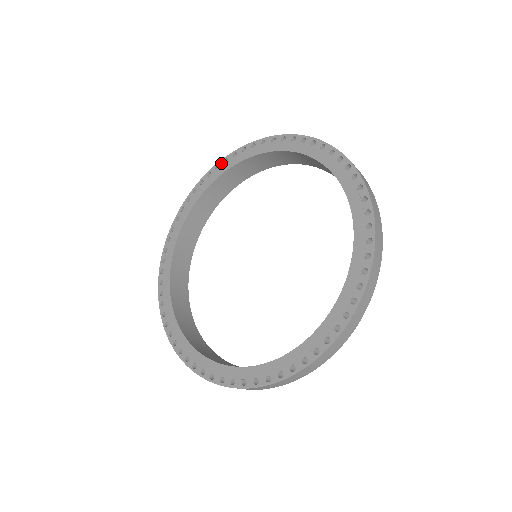
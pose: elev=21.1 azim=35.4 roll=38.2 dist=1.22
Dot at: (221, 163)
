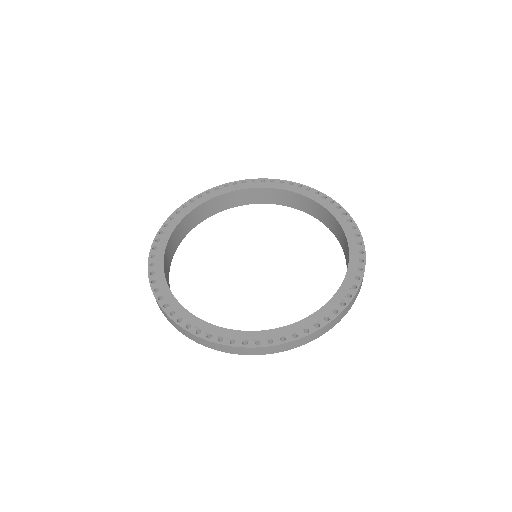
Dot at: (313, 190)
